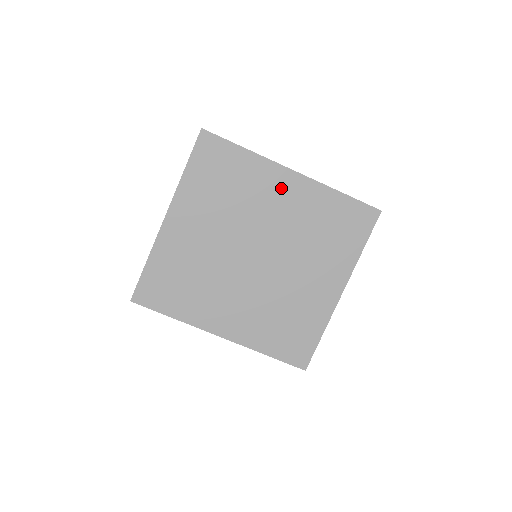
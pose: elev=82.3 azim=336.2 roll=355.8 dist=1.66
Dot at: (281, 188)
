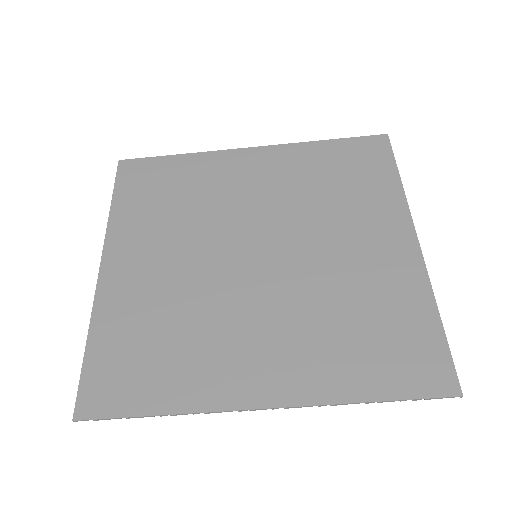
Dot at: (245, 169)
